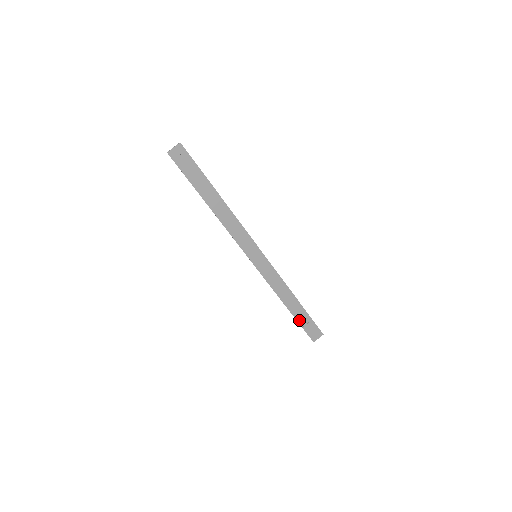
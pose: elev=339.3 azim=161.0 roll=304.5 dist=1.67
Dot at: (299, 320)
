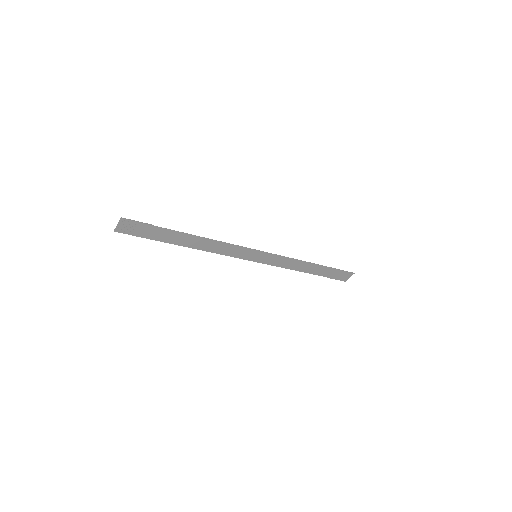
Dot at: (324, 275)
